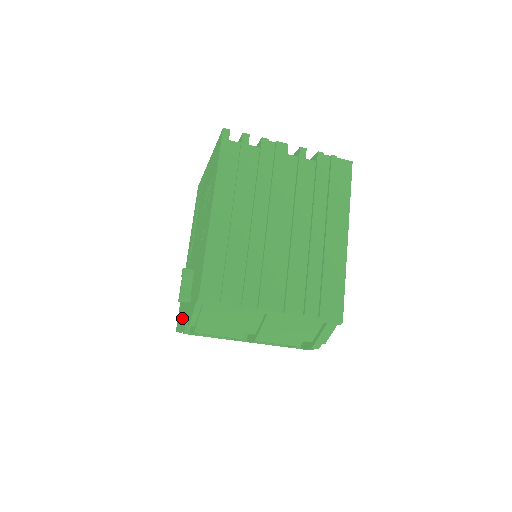
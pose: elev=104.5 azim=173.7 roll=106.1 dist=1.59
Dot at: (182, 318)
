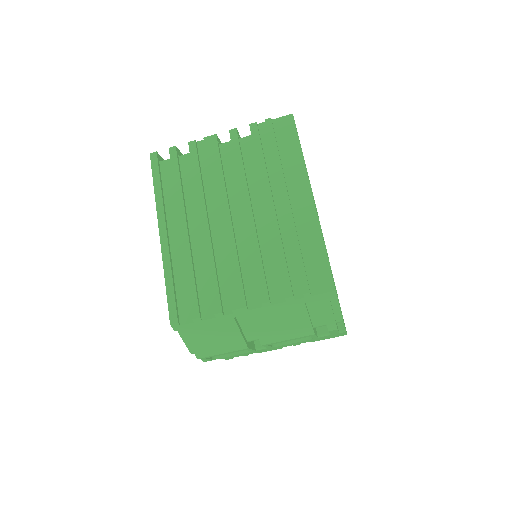
Dot at: occluded
